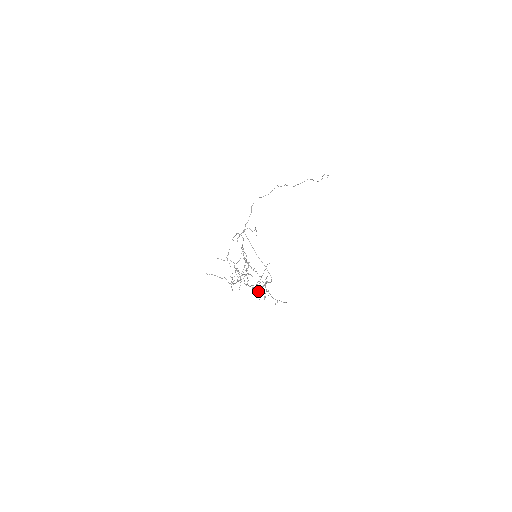
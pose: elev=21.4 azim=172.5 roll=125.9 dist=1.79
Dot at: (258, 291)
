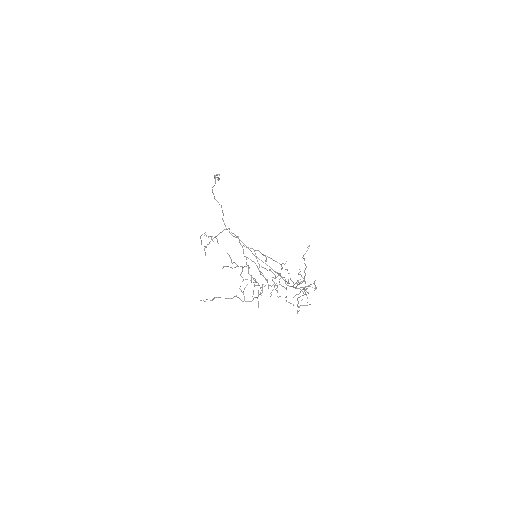
Dot at: occluded
